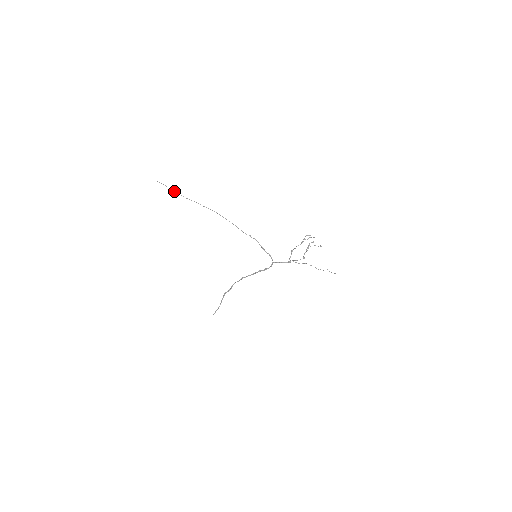
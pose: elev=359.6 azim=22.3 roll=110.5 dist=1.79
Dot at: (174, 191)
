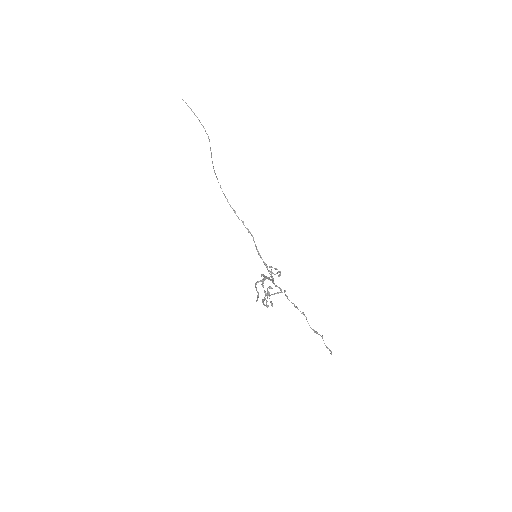
Dot at: occluded
